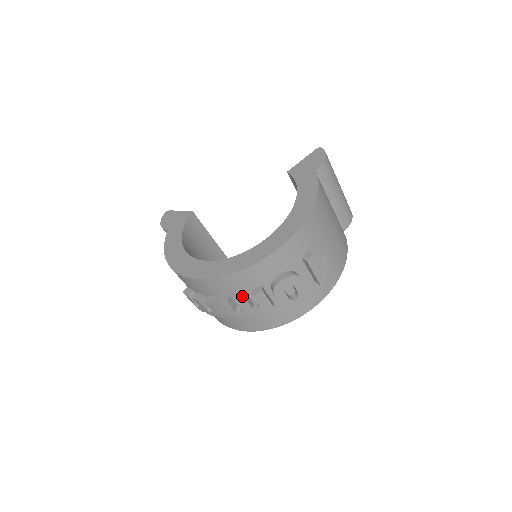
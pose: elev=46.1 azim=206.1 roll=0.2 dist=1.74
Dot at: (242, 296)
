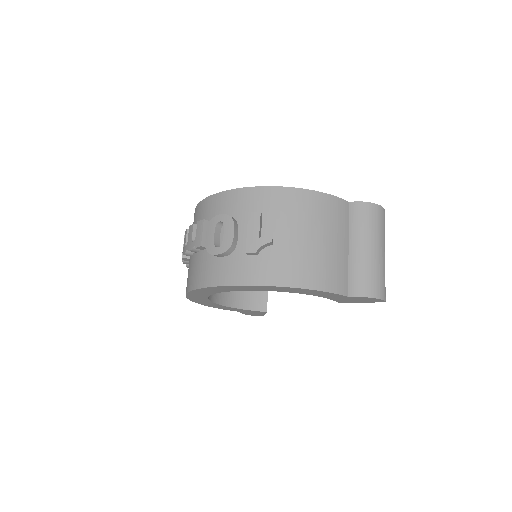
Dot at: (195, 225)
